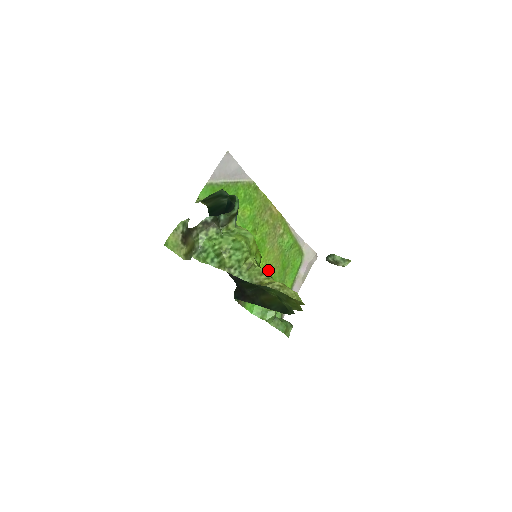
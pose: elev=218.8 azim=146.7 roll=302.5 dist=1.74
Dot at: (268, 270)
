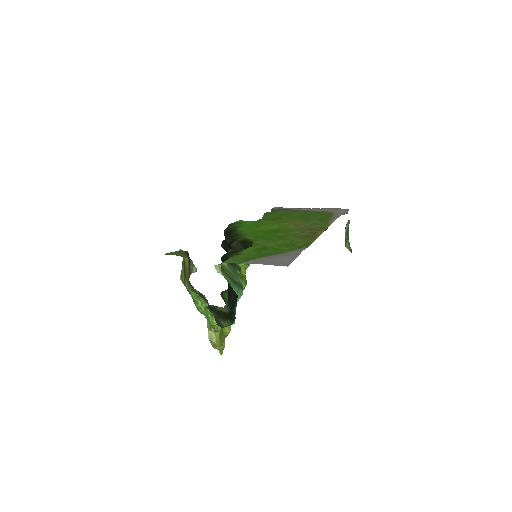
Dot at: (278, 222)
